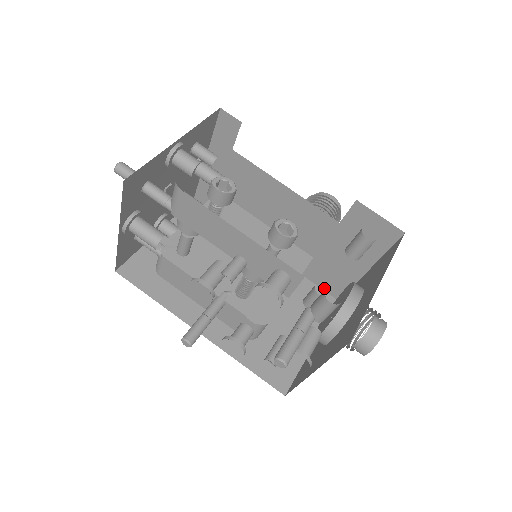
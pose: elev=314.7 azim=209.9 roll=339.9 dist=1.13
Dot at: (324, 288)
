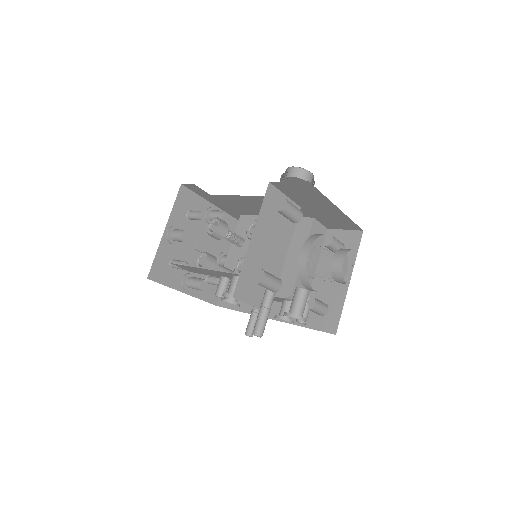
Dot at: (346, 229)
